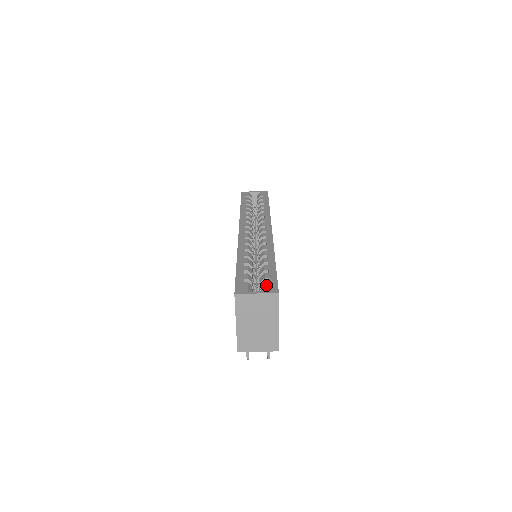
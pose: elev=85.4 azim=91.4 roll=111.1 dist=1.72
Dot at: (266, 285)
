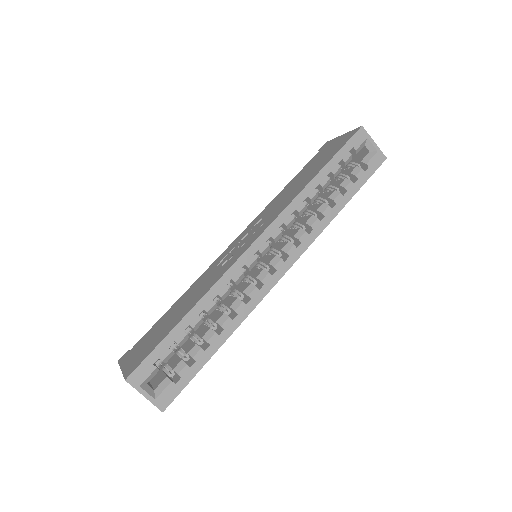
Dot at: (166, 389)
